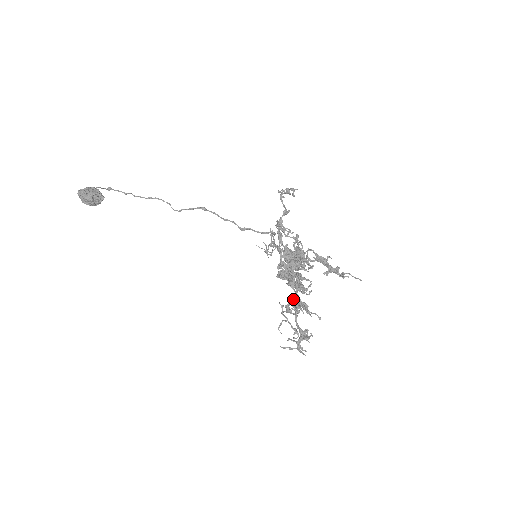
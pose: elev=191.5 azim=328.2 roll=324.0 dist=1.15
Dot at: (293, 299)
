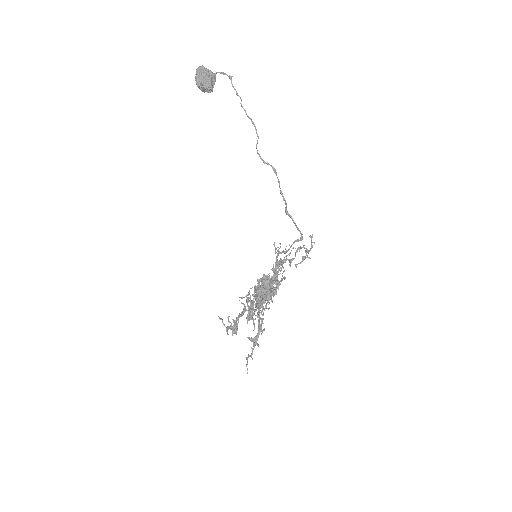
Dot at: (252, 302)
